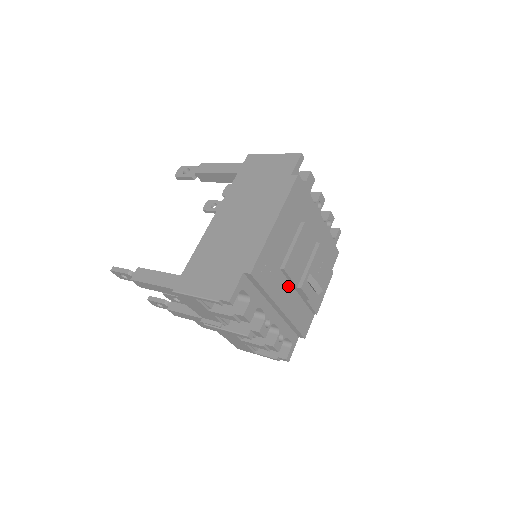
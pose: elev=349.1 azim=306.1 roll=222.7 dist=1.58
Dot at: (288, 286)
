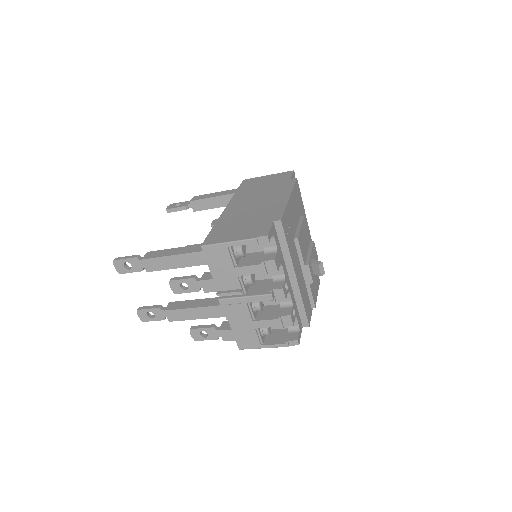
Dot at: (298, 261)
